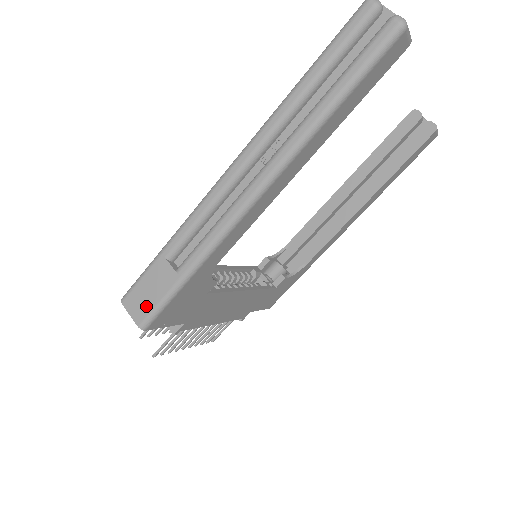
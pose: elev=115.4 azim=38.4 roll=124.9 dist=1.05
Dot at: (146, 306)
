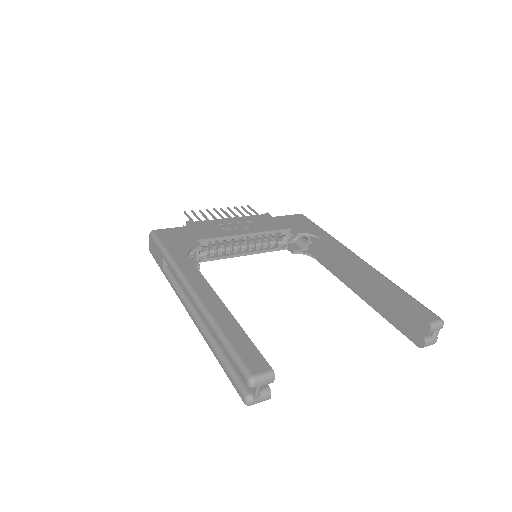
Dot at: (153, 253)
